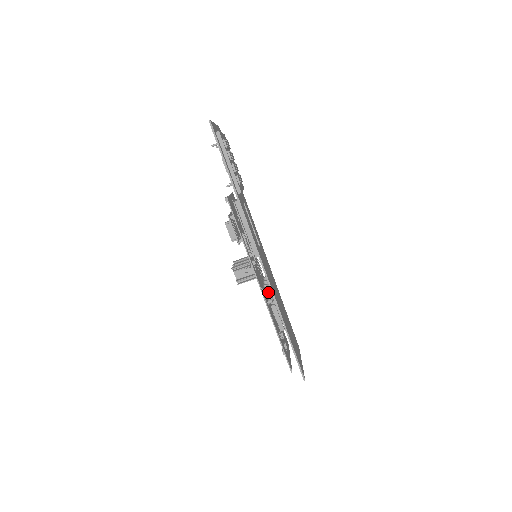
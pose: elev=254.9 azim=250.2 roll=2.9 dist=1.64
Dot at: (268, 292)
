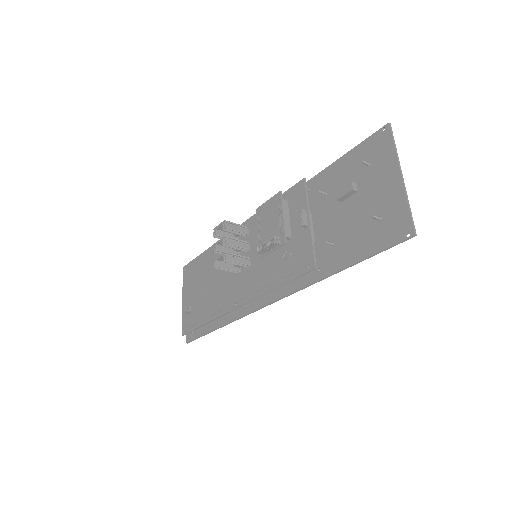
Dot at: occluded
